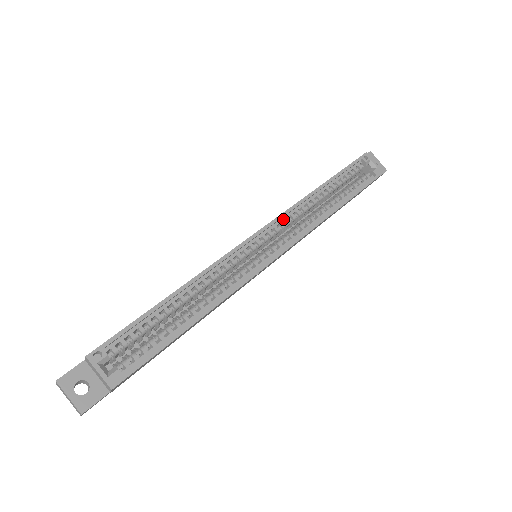
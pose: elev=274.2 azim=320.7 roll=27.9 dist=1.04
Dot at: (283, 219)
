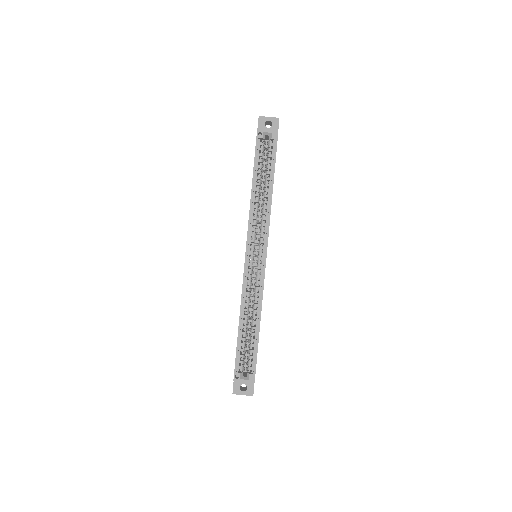
Dot at: (251, 232)
